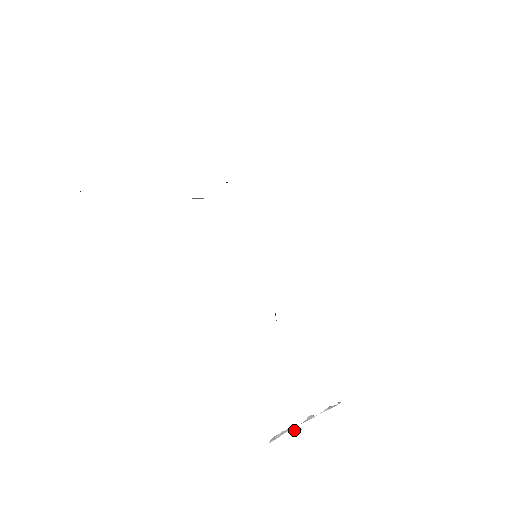
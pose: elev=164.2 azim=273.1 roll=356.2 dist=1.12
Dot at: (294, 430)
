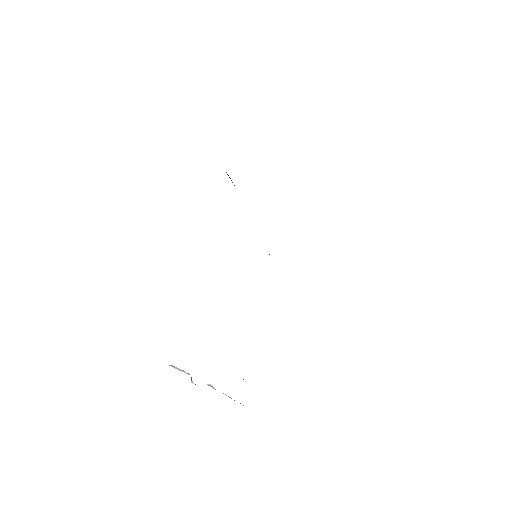
Dot at: occluded
